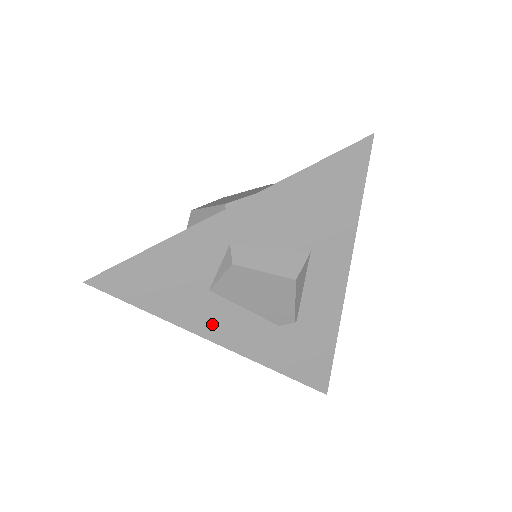
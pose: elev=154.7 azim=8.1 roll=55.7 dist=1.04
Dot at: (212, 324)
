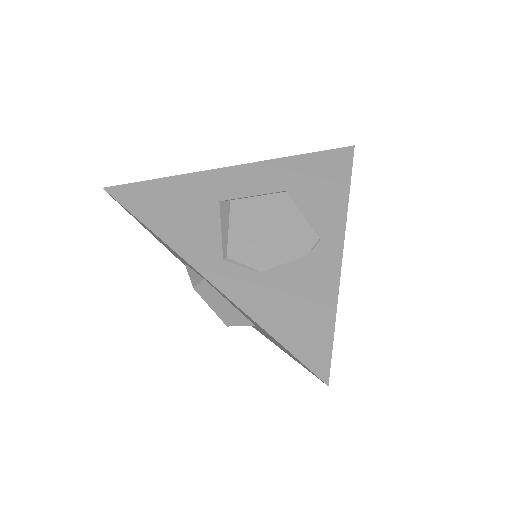
Dot at: occluded
